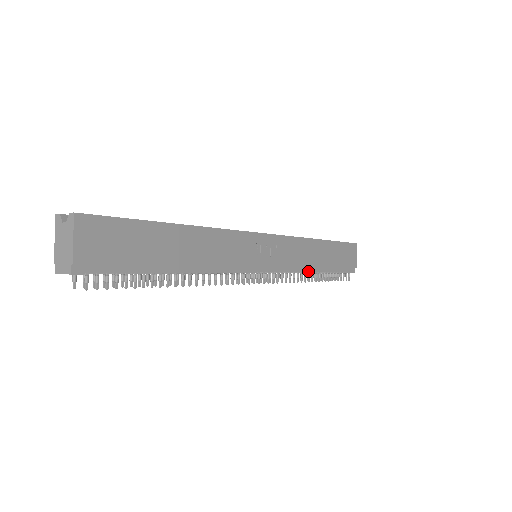
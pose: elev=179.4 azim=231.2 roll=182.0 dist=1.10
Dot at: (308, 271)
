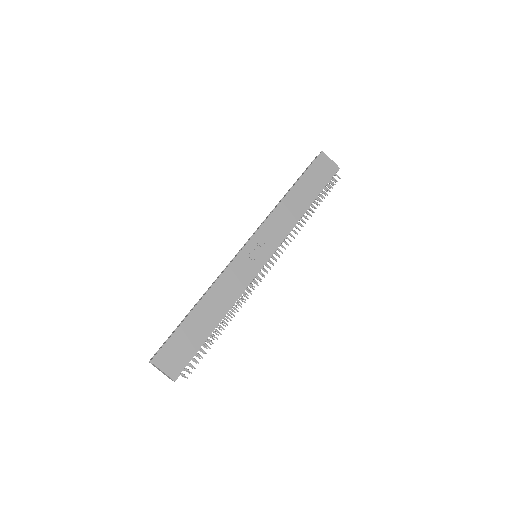
Dot at: (298, 220)
